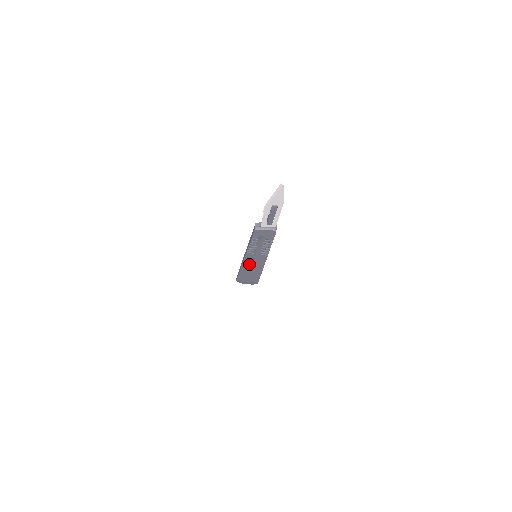
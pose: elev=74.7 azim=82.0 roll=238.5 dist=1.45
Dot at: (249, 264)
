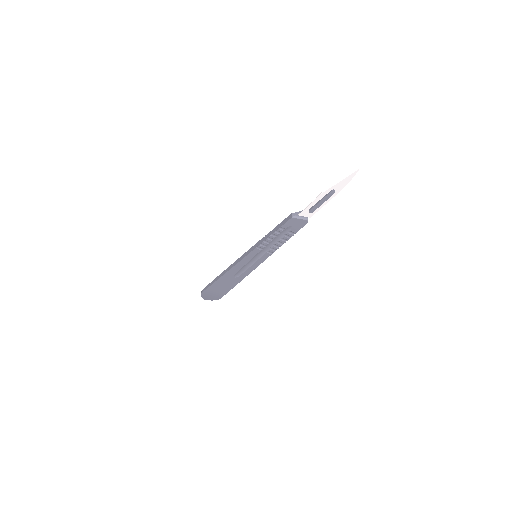
Dot at: (242, 266)
